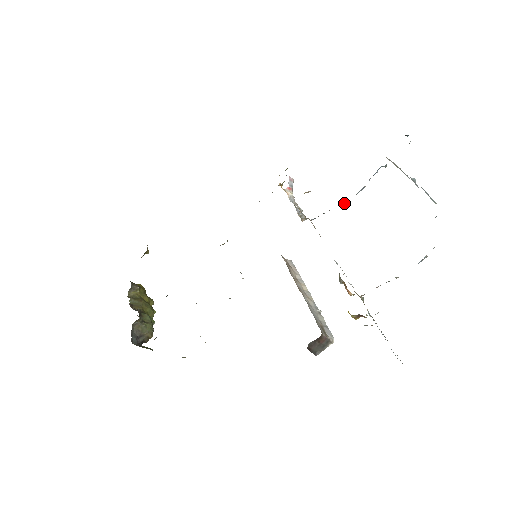
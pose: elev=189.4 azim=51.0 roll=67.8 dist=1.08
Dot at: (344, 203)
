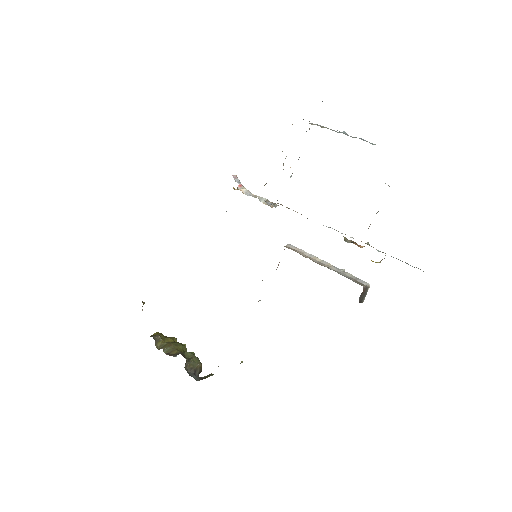
Dot at: occluded
